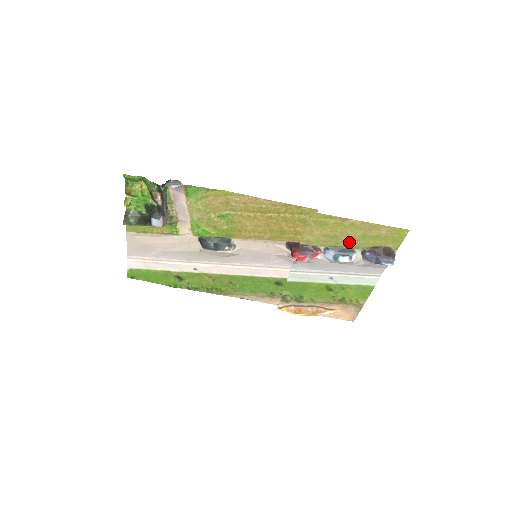
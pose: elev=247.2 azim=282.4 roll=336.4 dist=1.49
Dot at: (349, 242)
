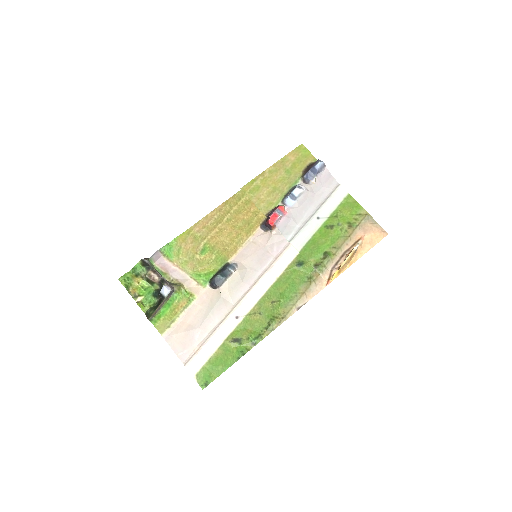
Dot at: (287, 184)
